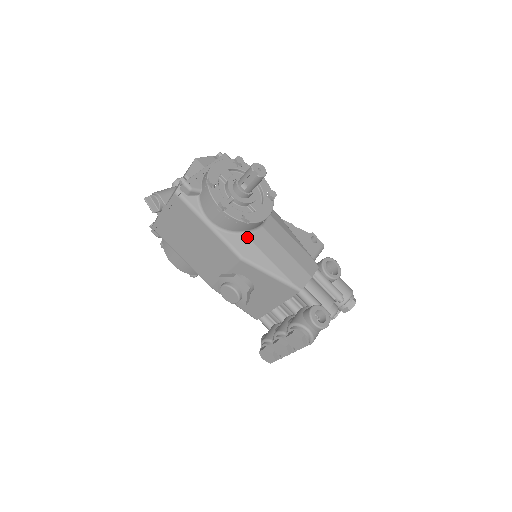
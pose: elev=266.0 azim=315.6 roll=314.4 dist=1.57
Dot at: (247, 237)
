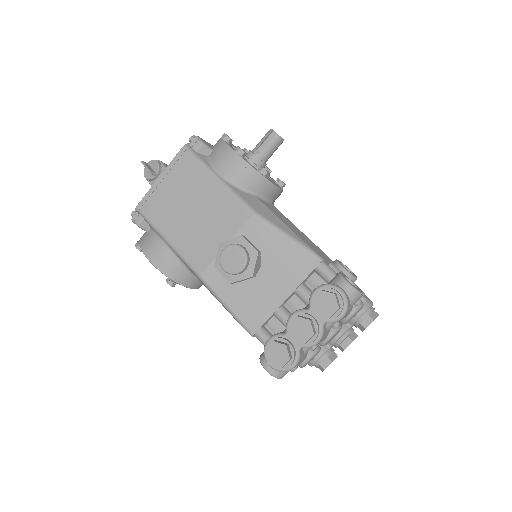
Dot at: (259, 200)
